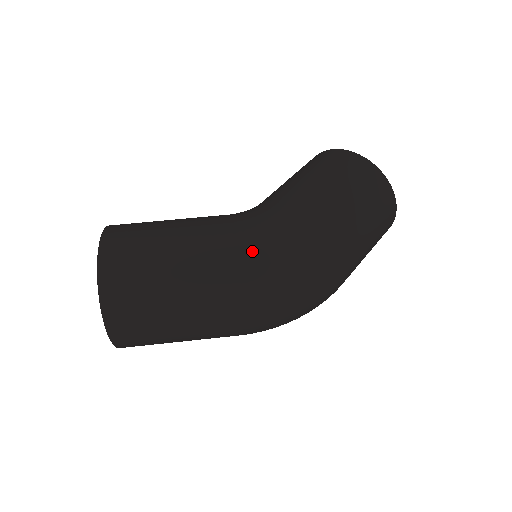
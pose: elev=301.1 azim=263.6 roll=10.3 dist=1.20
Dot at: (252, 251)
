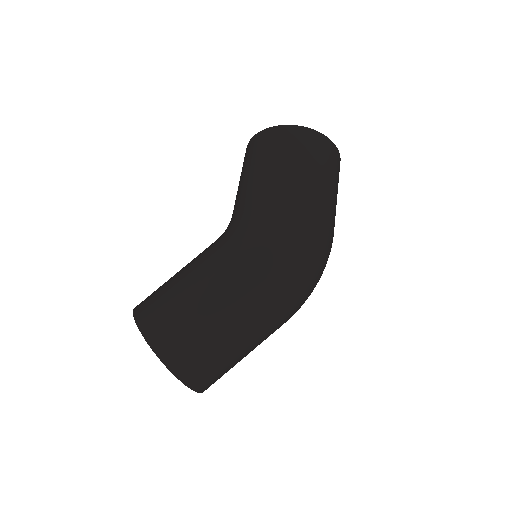
Dot at: (255, 261)
